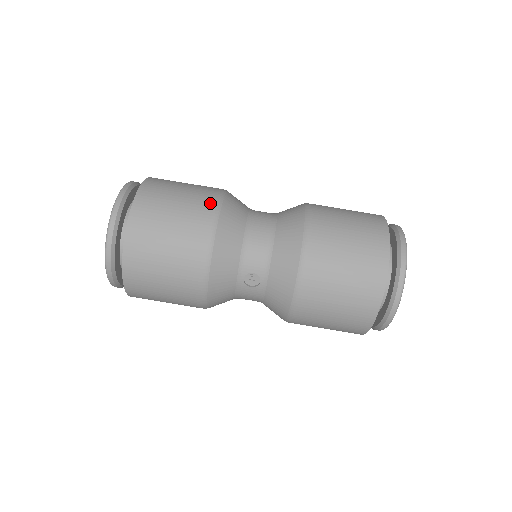
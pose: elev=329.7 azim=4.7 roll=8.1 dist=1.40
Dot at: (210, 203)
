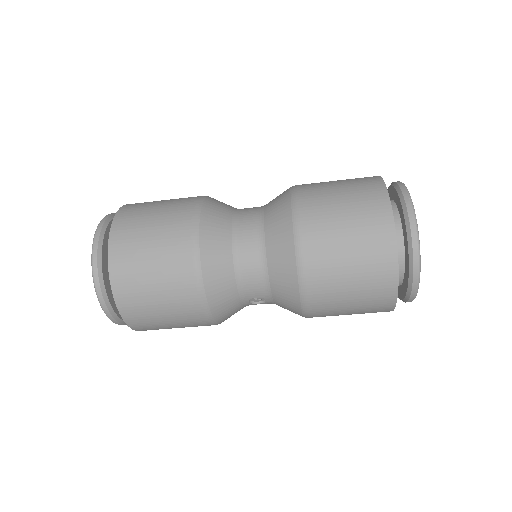
Dot at: (186, 251)
